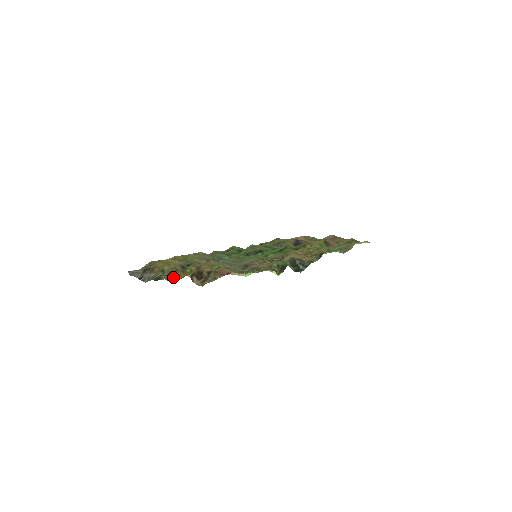
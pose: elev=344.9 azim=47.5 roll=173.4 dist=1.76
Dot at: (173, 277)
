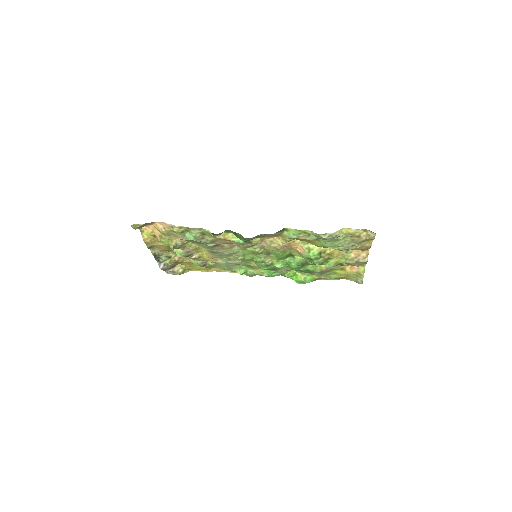
Dot at: (153, 246)
